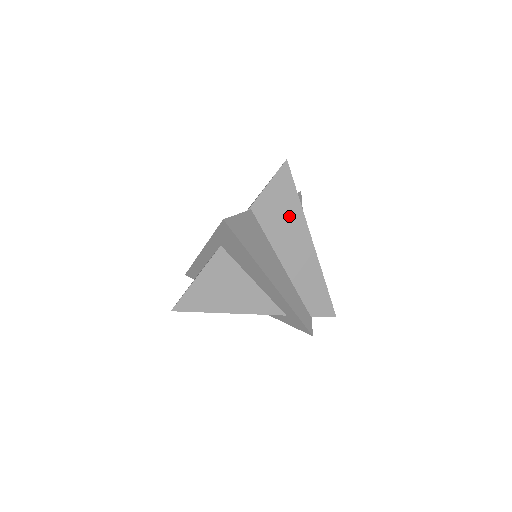
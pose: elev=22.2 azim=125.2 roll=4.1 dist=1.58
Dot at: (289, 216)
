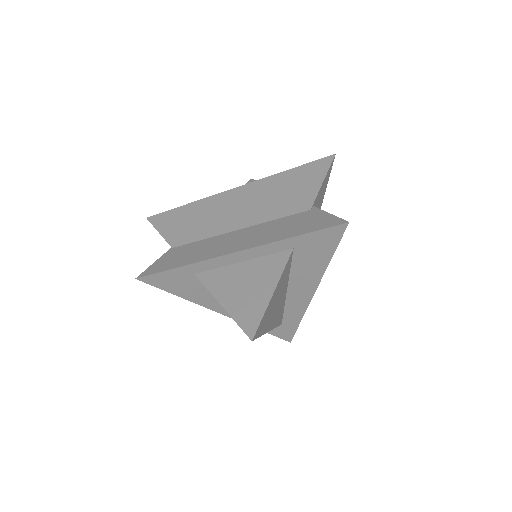
Dot at: occluded
